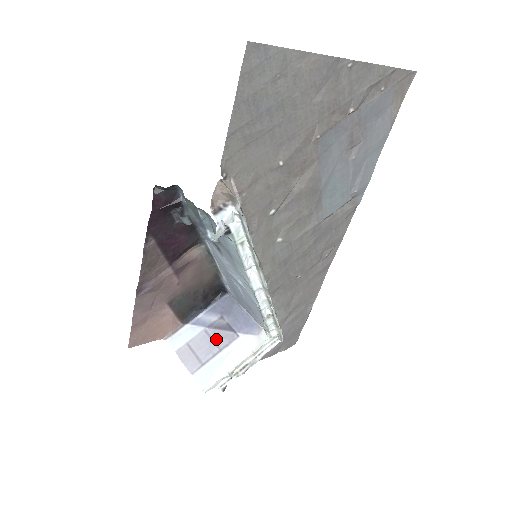
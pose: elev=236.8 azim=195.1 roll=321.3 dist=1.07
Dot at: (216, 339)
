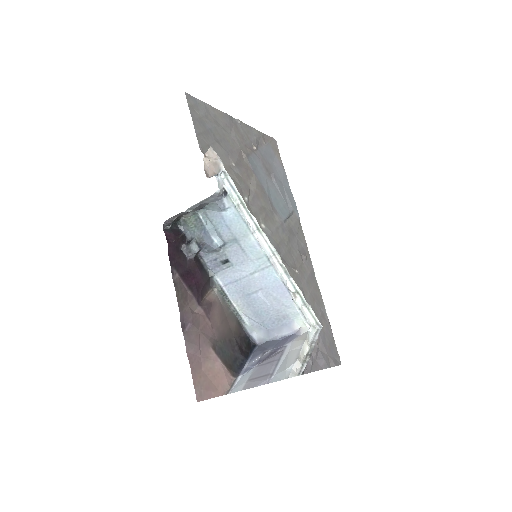
Dot at: (270, 360)
